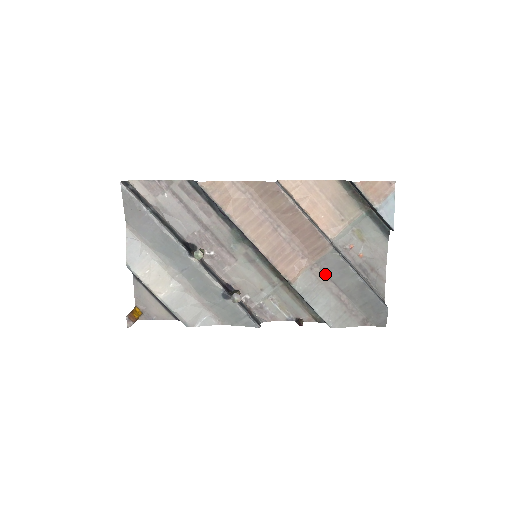
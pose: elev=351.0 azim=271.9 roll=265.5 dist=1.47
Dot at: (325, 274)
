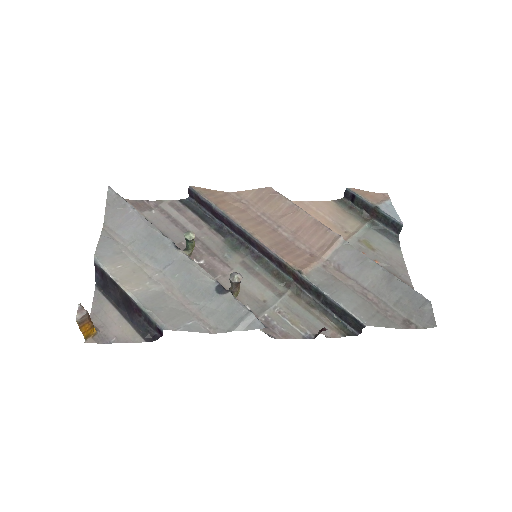
Dot at: (341, 271)
